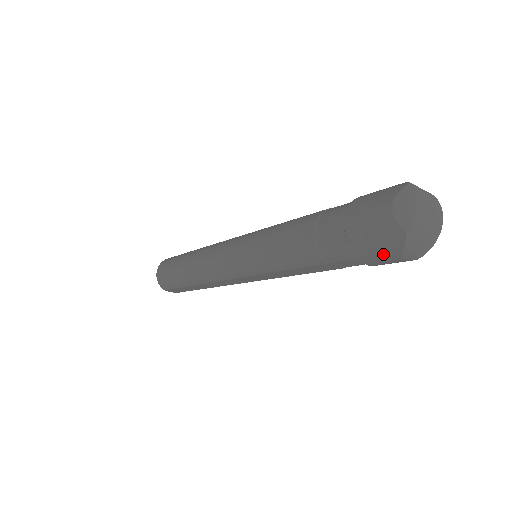
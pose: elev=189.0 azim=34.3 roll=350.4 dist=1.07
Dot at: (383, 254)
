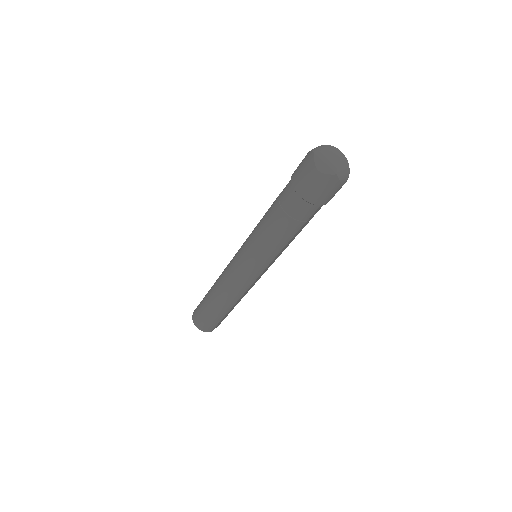
Dot at: (332, 192)
